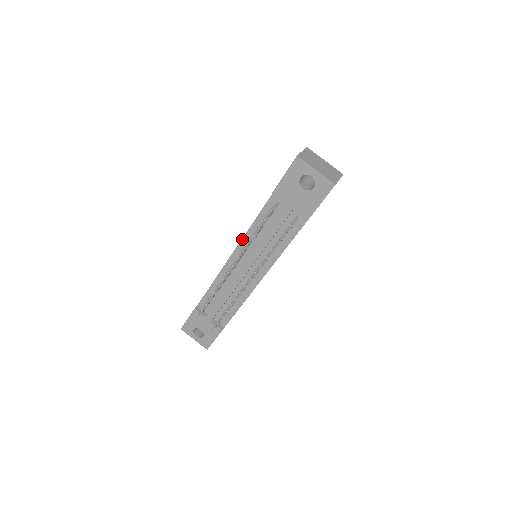
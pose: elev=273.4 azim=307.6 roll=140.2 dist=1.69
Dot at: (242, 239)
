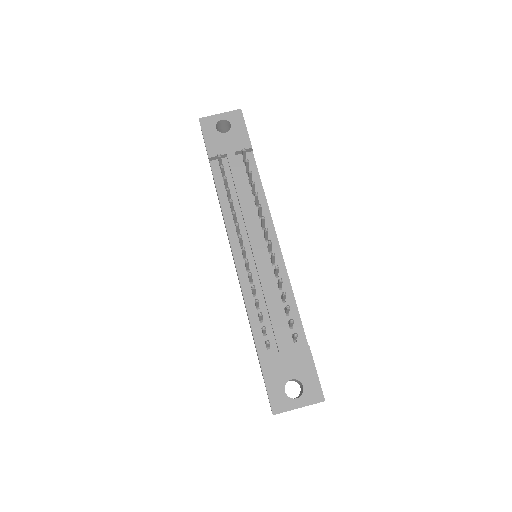
Dot at: (226, 226)
